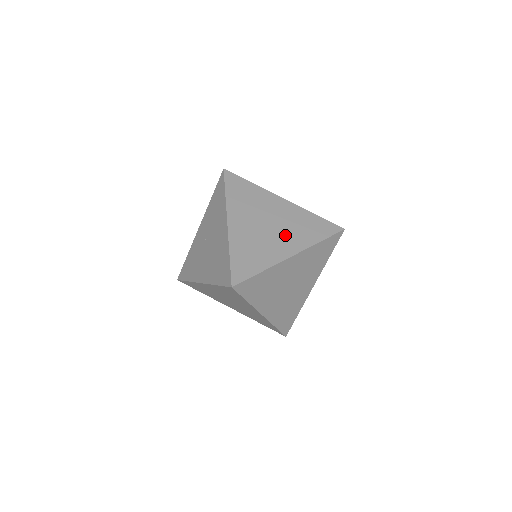
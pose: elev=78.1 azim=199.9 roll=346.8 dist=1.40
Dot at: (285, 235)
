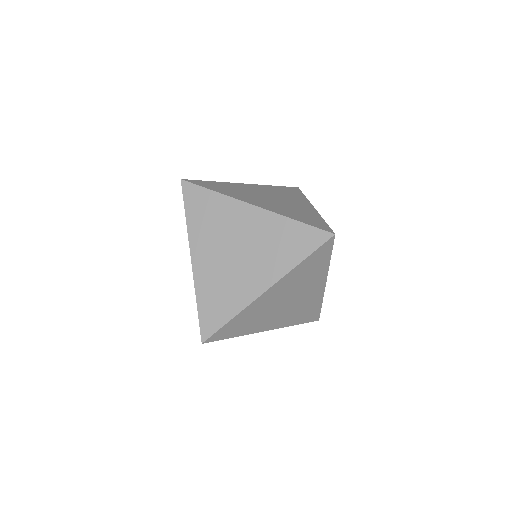
Dot at: (256, 262)
